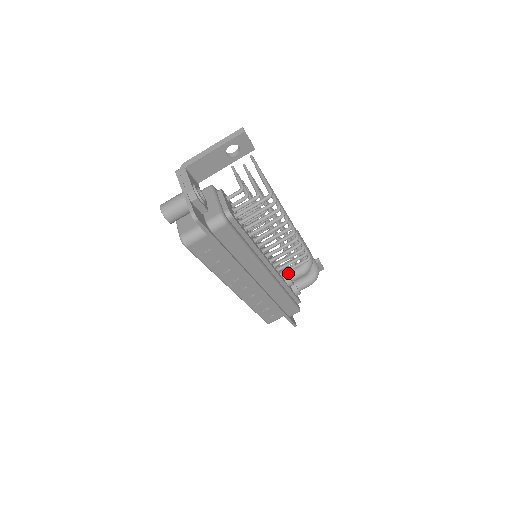
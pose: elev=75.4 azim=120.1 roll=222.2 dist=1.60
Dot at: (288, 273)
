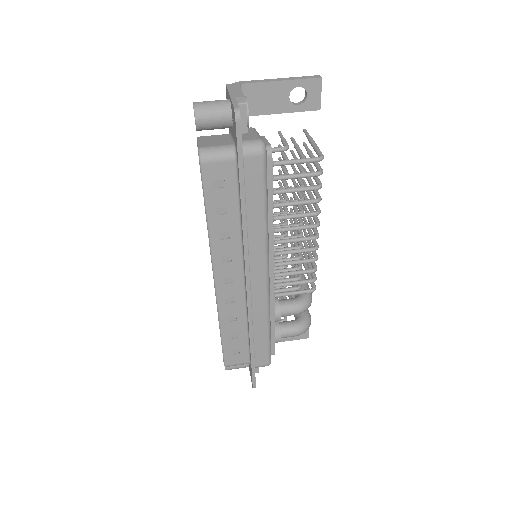
Dot at: (279, 302)
